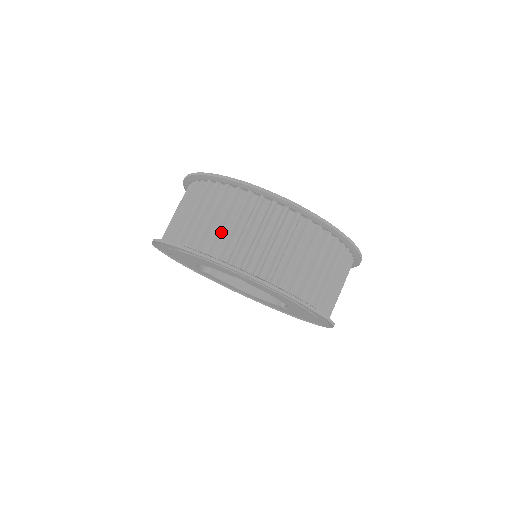
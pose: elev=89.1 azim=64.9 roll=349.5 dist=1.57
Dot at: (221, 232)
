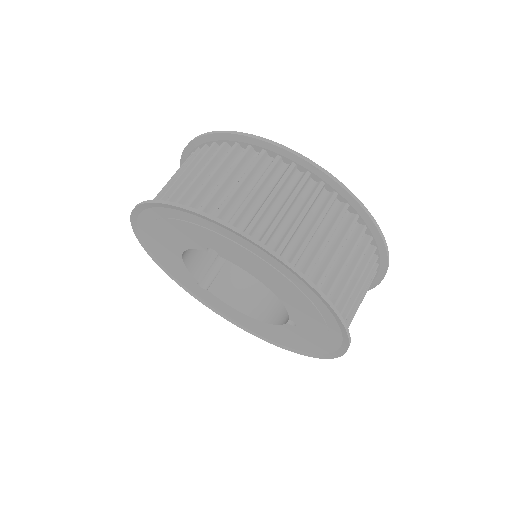
Dot at: (187, 185)
